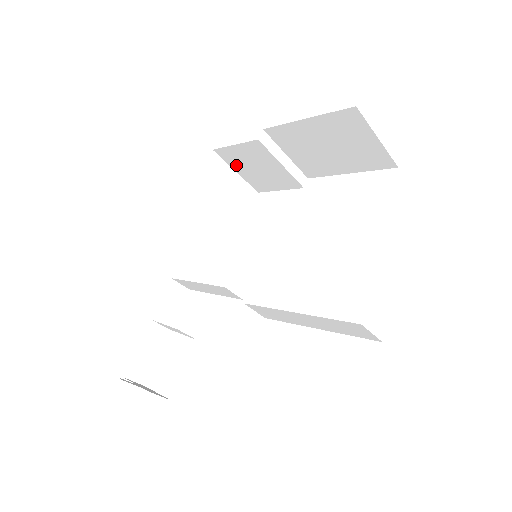
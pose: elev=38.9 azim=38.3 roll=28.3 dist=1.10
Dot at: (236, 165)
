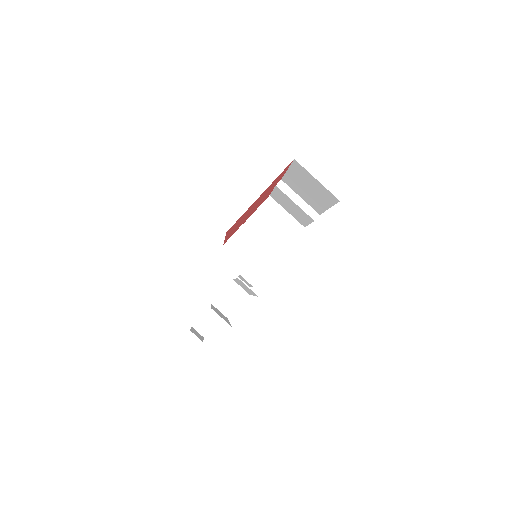
Dot at: (283, 206)
